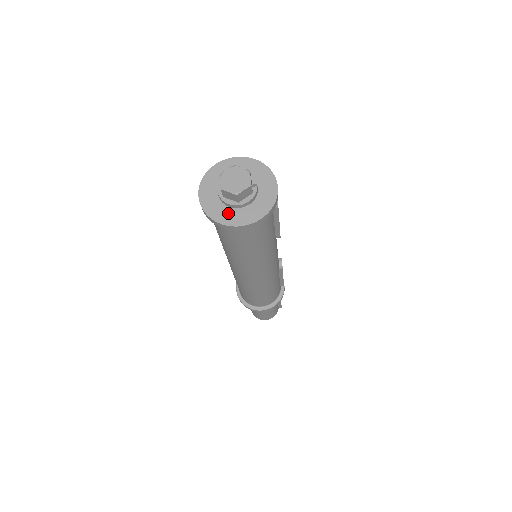
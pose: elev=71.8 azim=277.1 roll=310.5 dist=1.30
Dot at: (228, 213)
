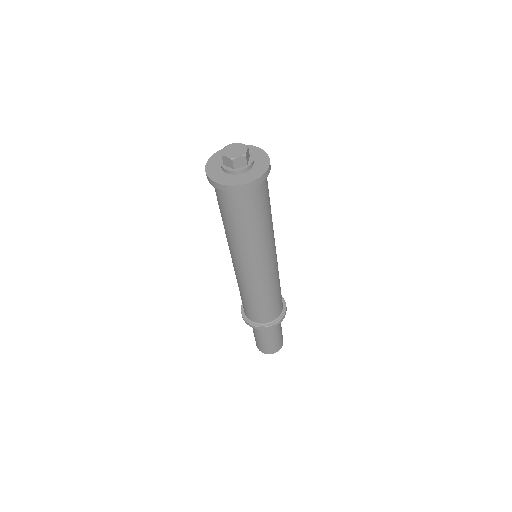
Dot at: (246, 176)
